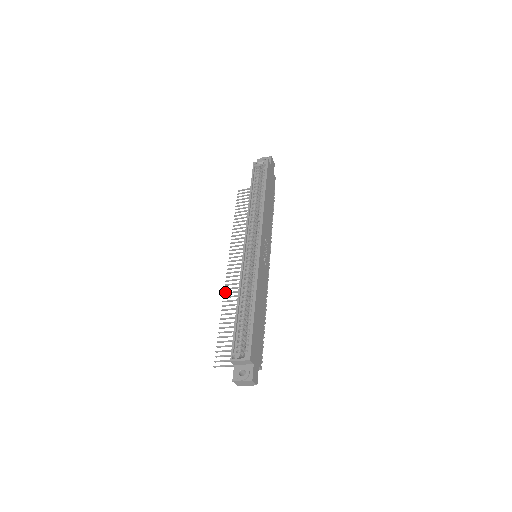
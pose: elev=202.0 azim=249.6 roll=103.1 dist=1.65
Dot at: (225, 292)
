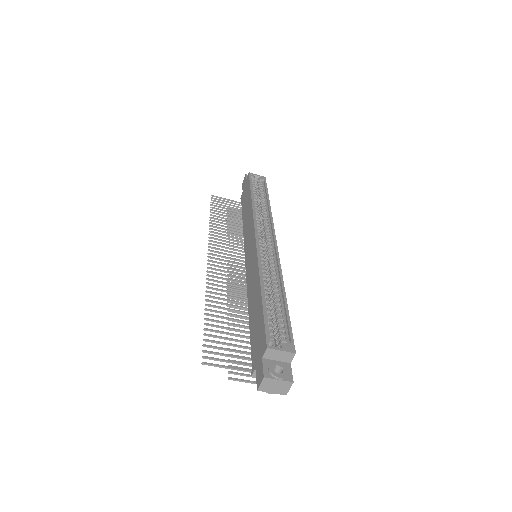
Dot at: occluded
